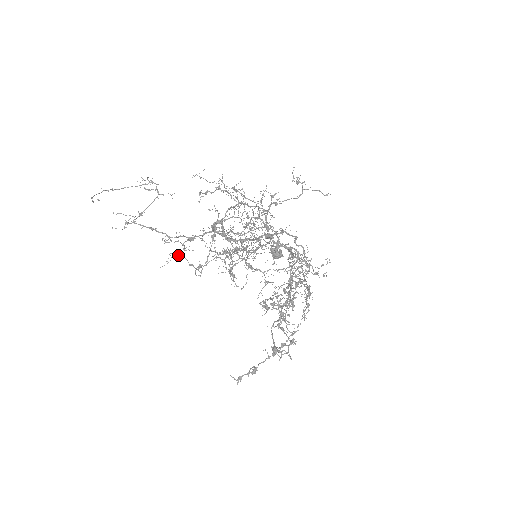
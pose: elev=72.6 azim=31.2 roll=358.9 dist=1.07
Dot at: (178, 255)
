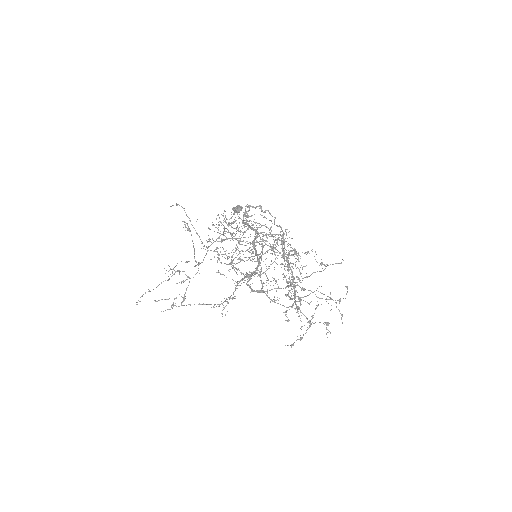
Dot at: occluded
